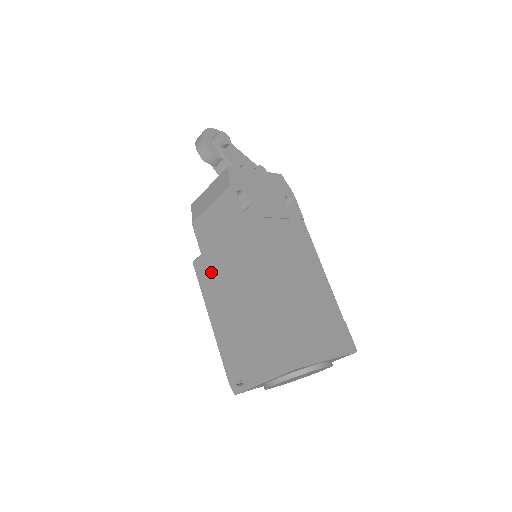
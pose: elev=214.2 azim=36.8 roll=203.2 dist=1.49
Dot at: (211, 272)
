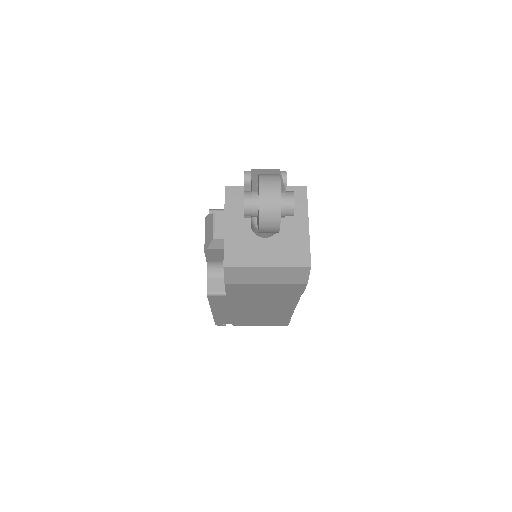
Dot at: (234, 302)
